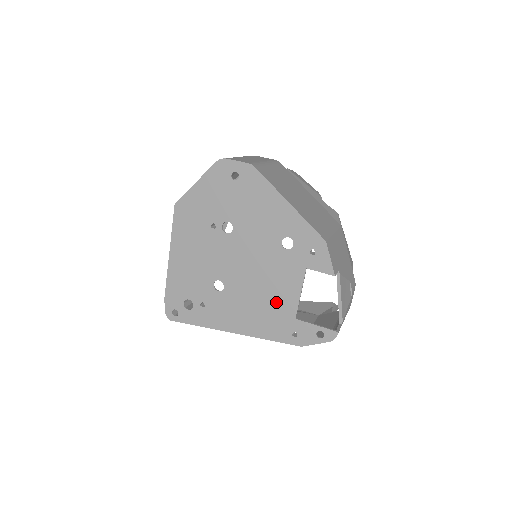
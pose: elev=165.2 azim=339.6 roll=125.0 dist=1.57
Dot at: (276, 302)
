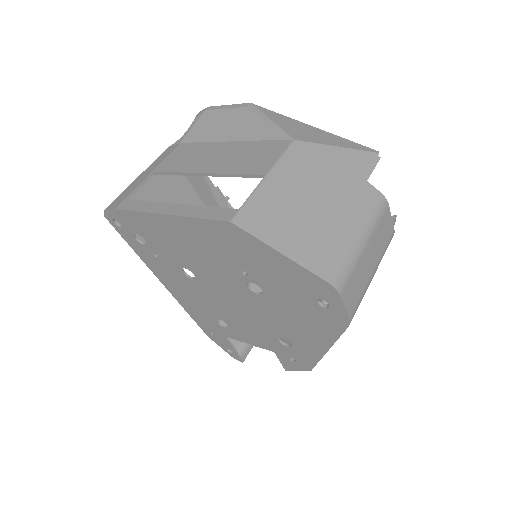
Dot at: occluded
